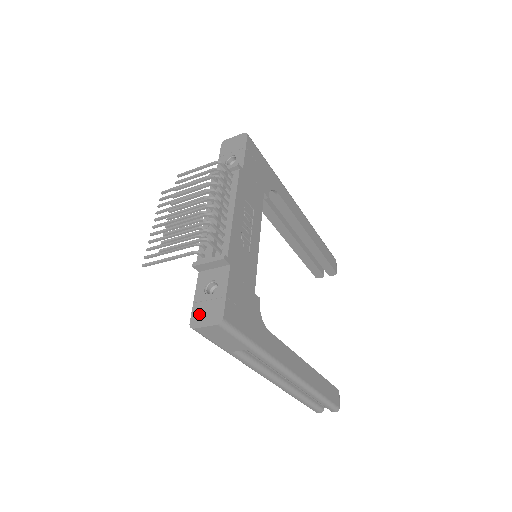
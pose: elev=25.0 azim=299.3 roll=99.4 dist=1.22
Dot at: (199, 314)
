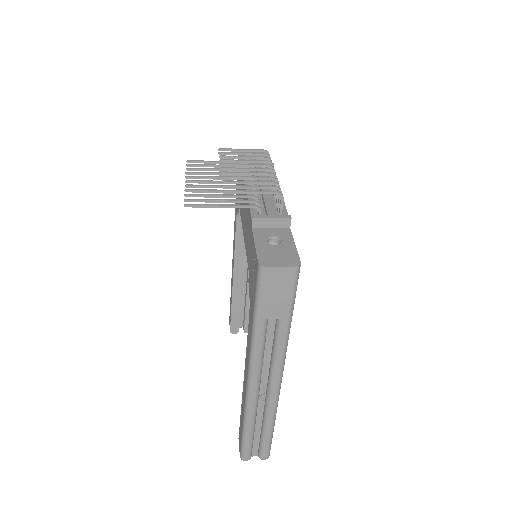
Dot at: (268, 256)
